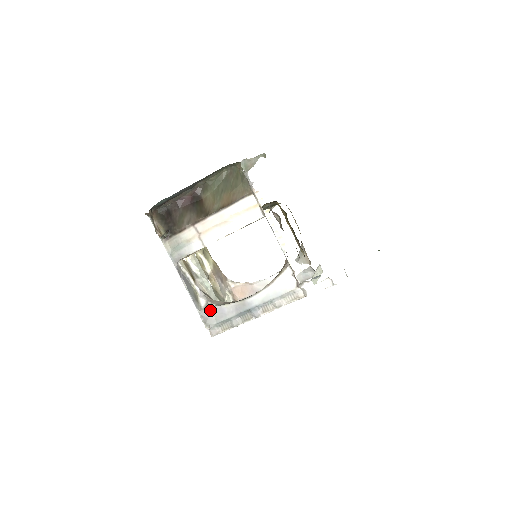
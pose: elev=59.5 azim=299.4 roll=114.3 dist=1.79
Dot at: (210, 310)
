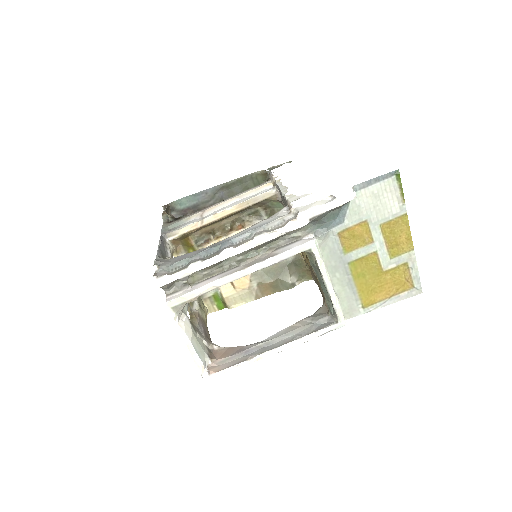
Dot at: (171, 259)
